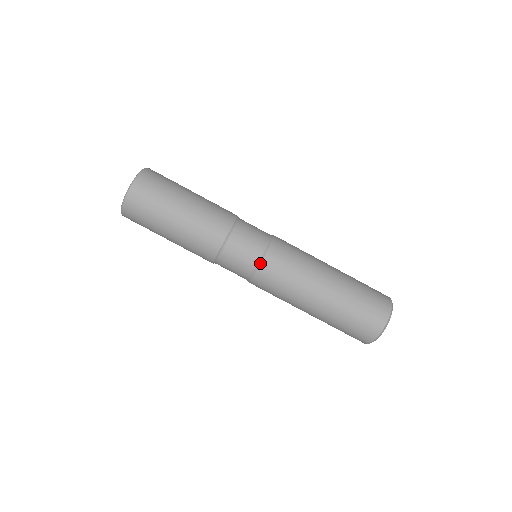
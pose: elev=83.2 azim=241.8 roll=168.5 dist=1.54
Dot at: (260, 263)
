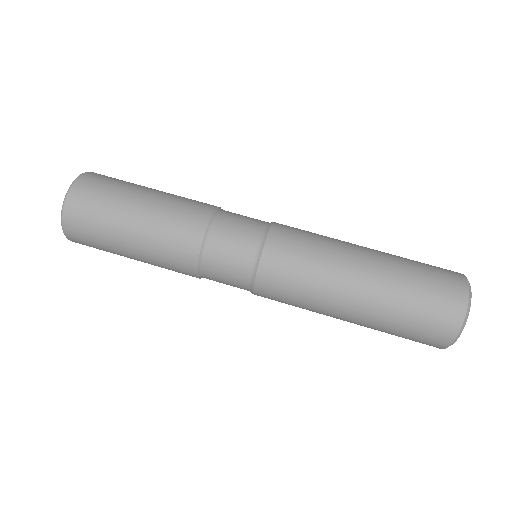
Dot at: (259, 261)
